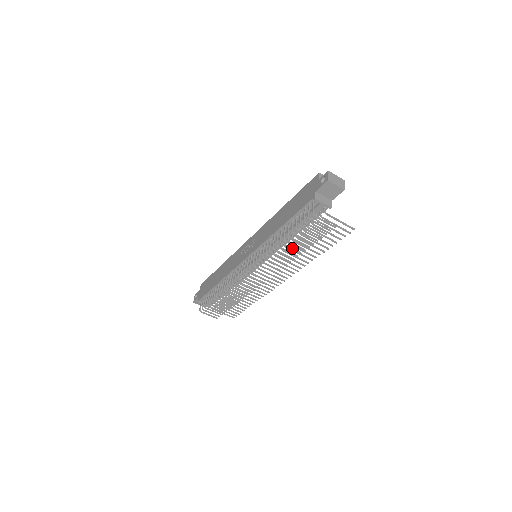
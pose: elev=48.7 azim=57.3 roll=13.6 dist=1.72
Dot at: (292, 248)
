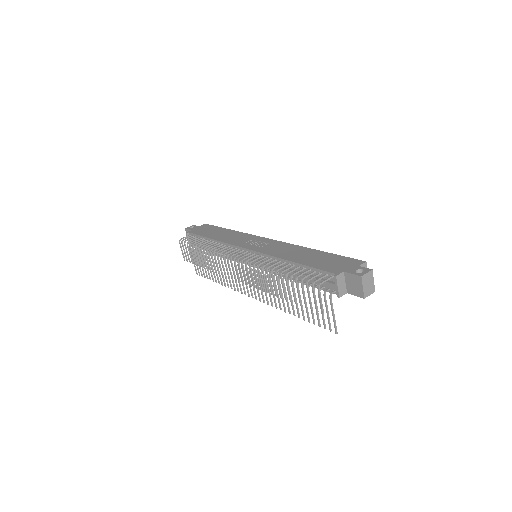
Dot at: (279, 286)
